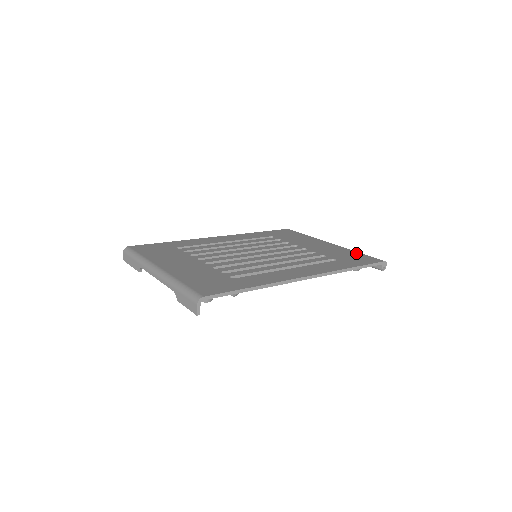
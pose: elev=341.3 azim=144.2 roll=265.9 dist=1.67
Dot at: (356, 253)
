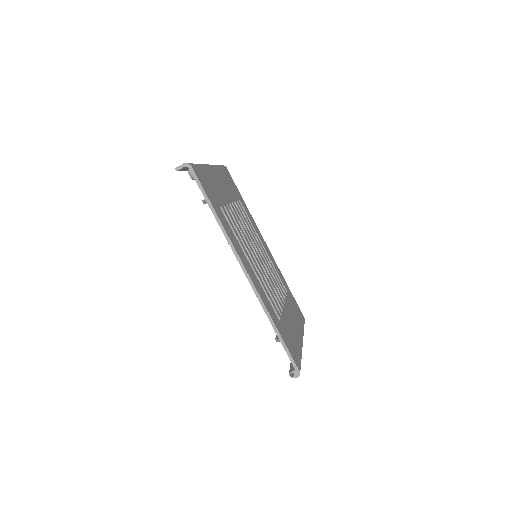
Dot at: (299, 352)
